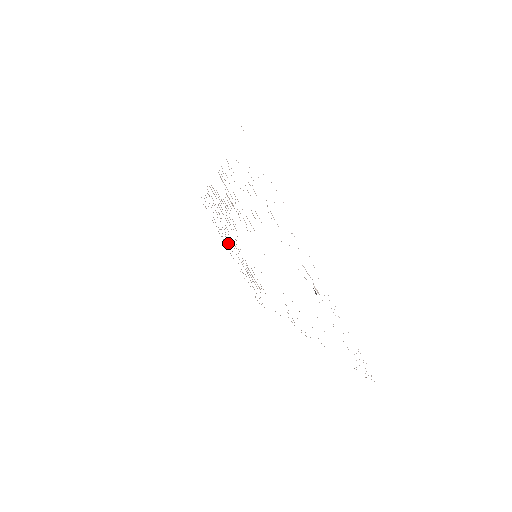
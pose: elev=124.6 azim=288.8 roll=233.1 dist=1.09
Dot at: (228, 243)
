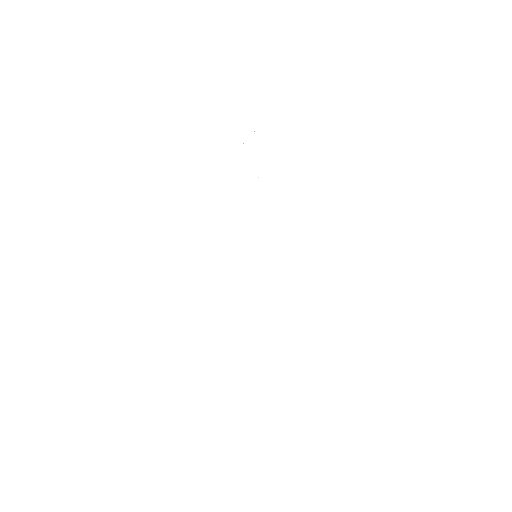
Dot at: occluded
